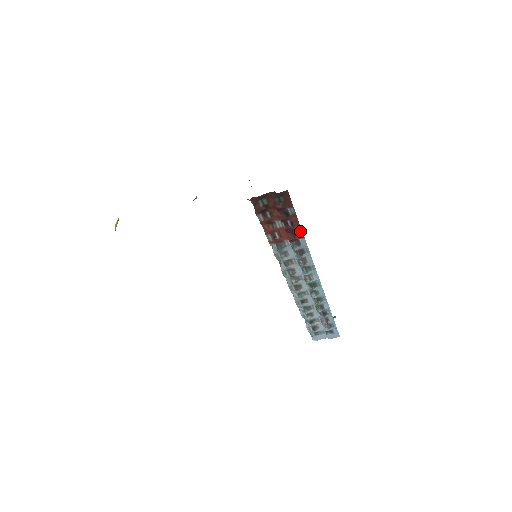
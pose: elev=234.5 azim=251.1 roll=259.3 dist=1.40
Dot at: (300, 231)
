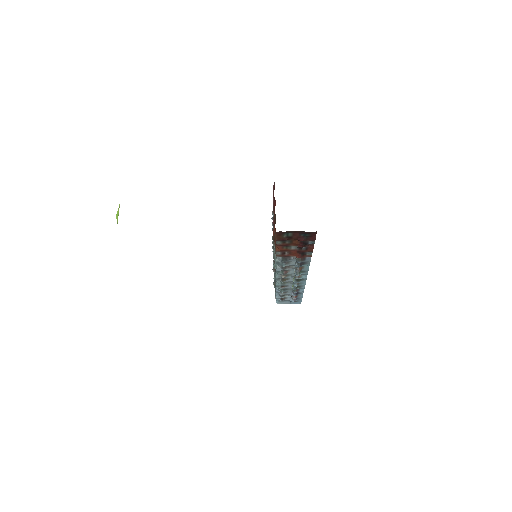
Dot at: (310, 253)
